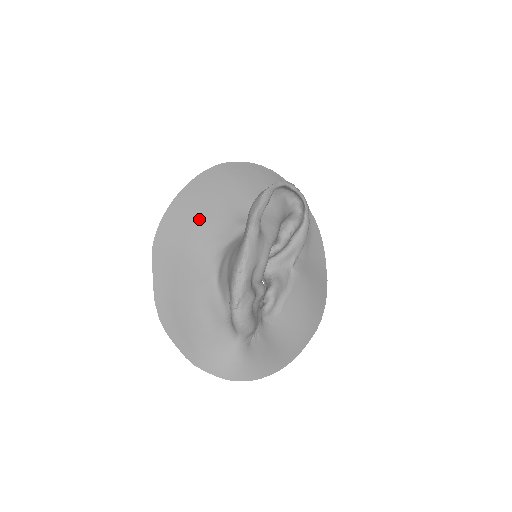
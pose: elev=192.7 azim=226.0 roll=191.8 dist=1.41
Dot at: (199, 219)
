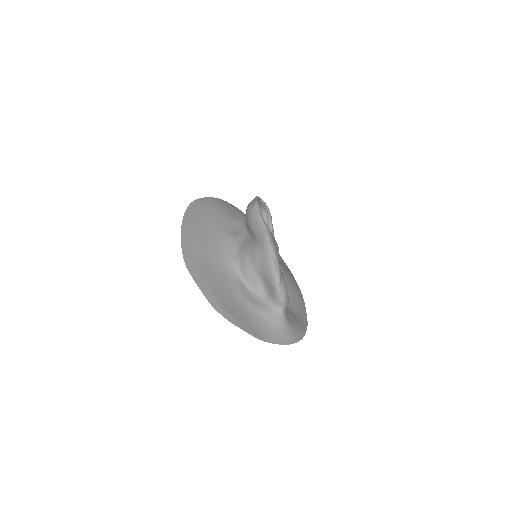
Dot at: (205, 240)
